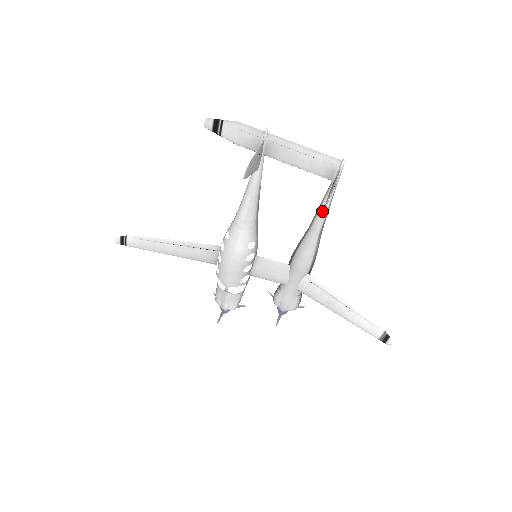
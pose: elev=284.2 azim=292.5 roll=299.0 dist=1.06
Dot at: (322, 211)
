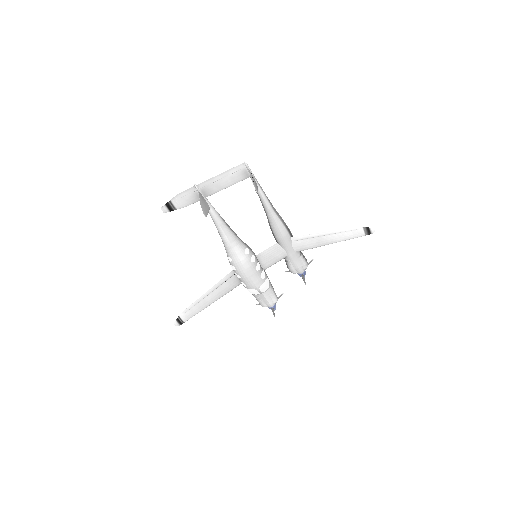
Dot at: (262, 197)
